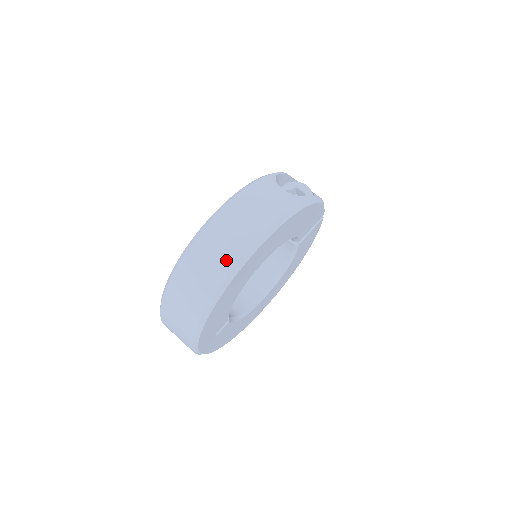
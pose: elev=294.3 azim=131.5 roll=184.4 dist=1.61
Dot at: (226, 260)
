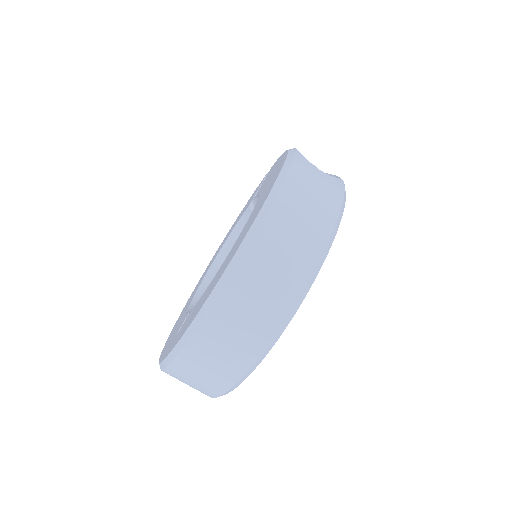
Dot at: (297, 271)
